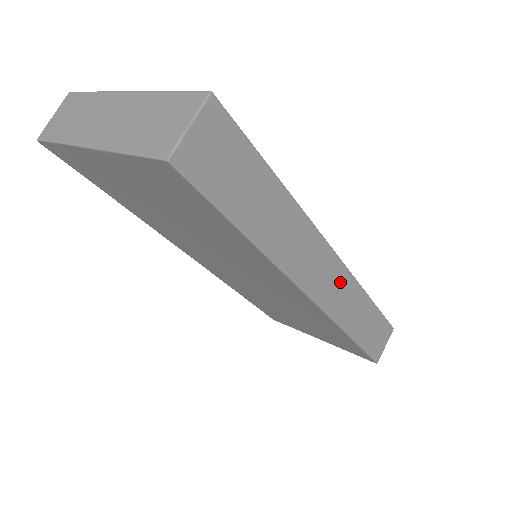
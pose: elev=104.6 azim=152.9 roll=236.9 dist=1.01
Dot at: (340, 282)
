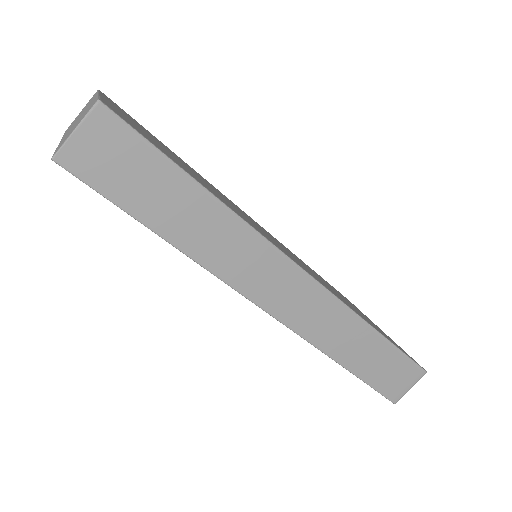
Dot at: (313, 301)
